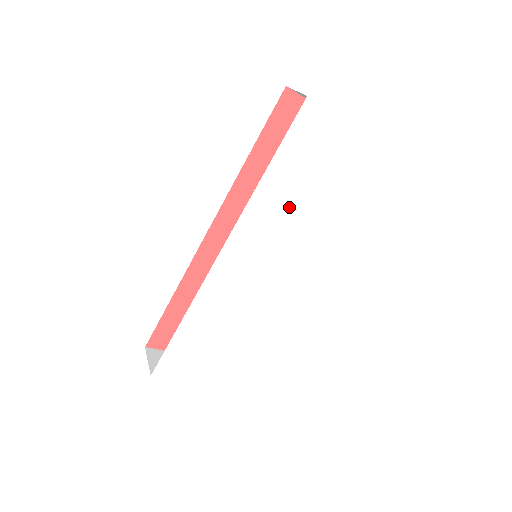
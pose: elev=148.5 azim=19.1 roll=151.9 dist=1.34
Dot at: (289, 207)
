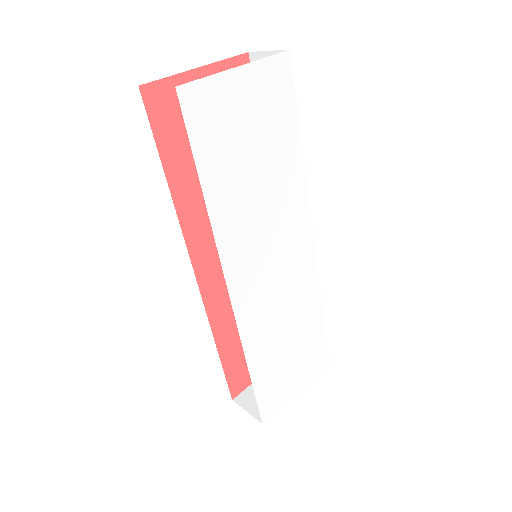
Dot at: (251, 197)
